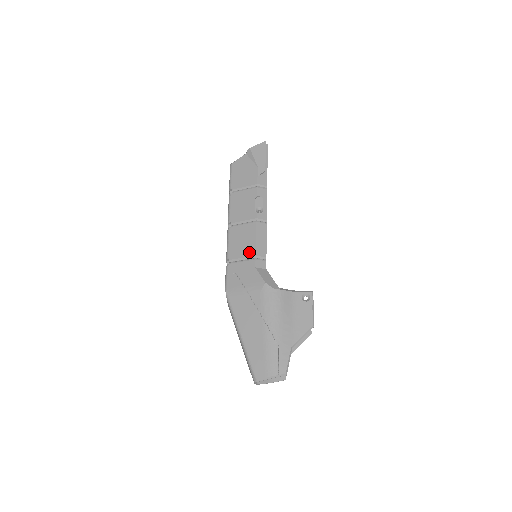
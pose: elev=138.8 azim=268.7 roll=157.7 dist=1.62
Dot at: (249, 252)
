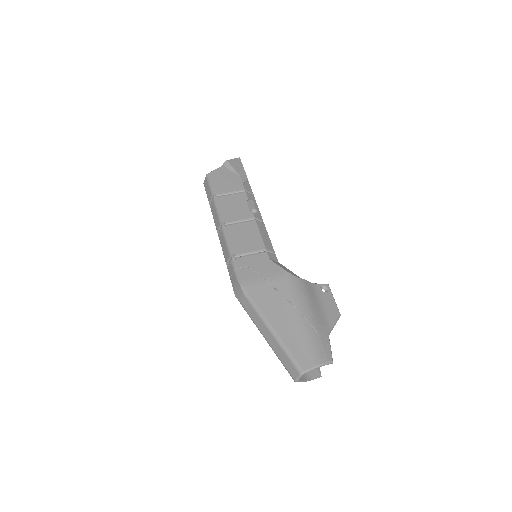
Dot at: (257, 246)
